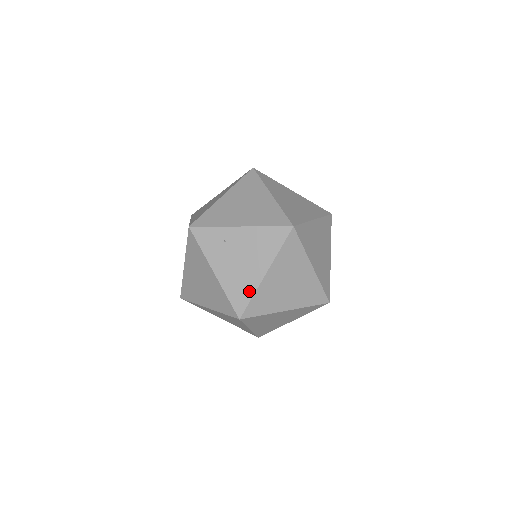
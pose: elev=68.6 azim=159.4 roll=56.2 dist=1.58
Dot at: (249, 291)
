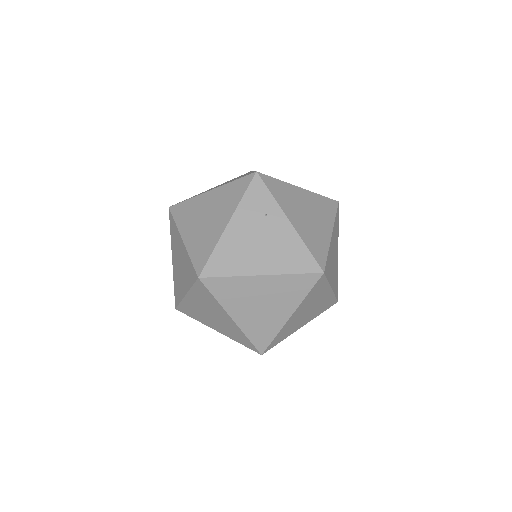
Dot at: (233, 269)
